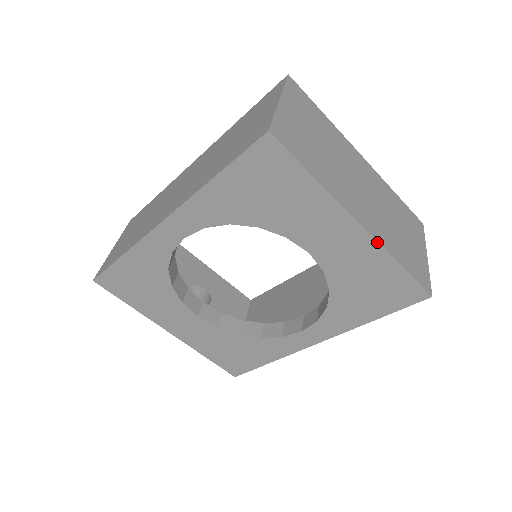
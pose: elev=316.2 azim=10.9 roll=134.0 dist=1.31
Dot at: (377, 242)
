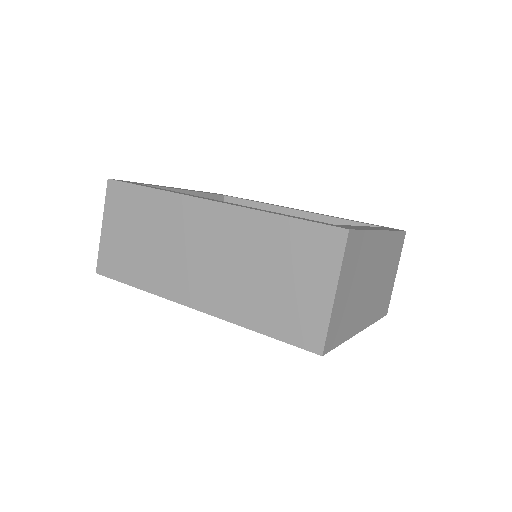
Dot at: occluded
